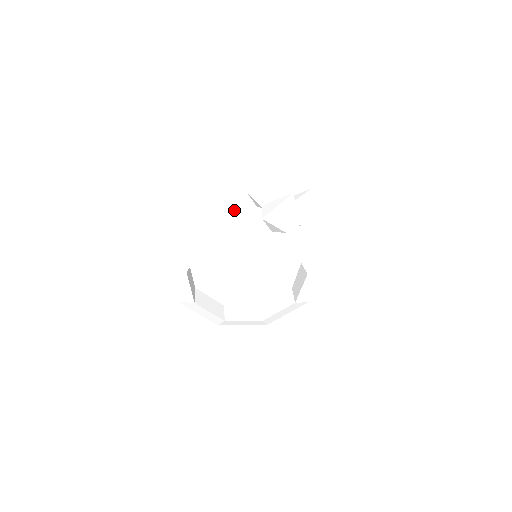
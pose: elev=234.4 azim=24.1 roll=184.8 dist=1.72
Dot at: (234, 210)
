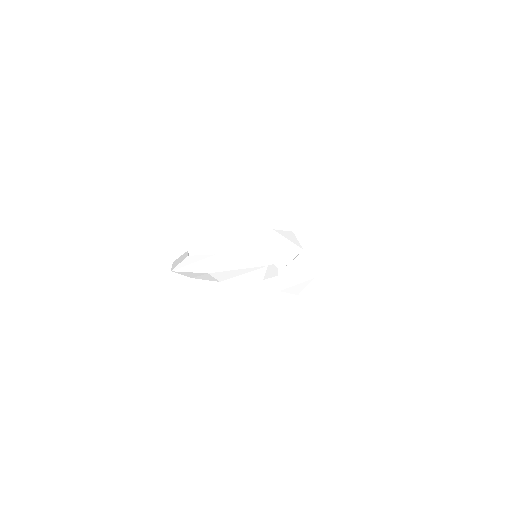
Dot at: (250, 268)
